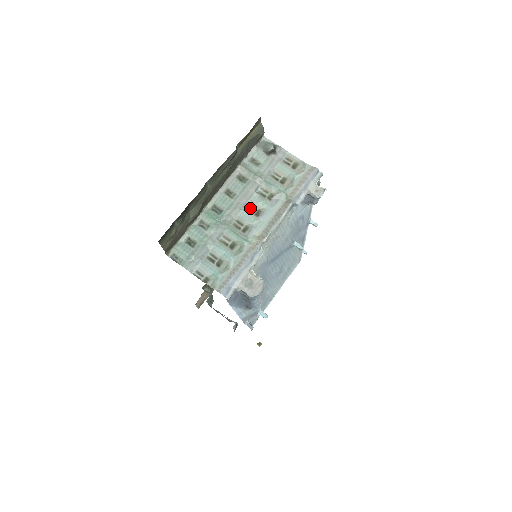
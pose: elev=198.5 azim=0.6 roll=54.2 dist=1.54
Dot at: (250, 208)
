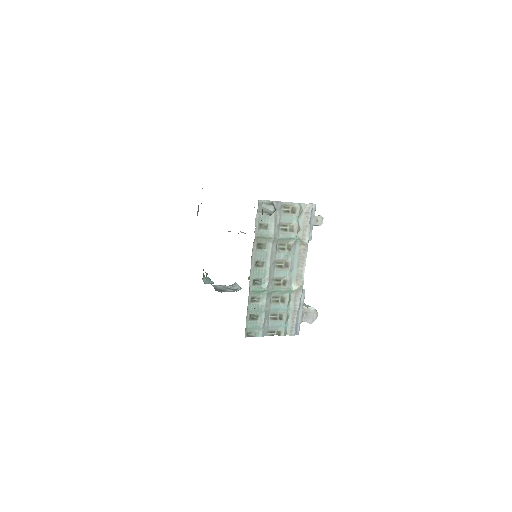
Dot at: (278, 265)
